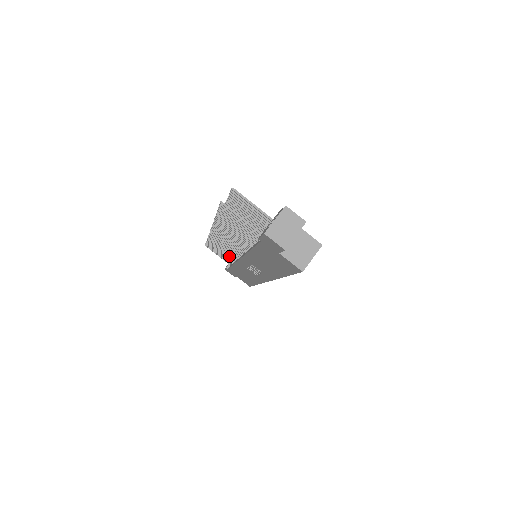
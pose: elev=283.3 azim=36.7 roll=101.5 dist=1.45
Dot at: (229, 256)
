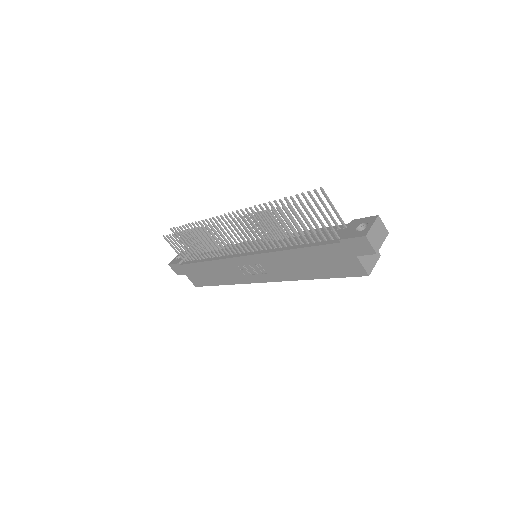
Dot at: (205, 252)
